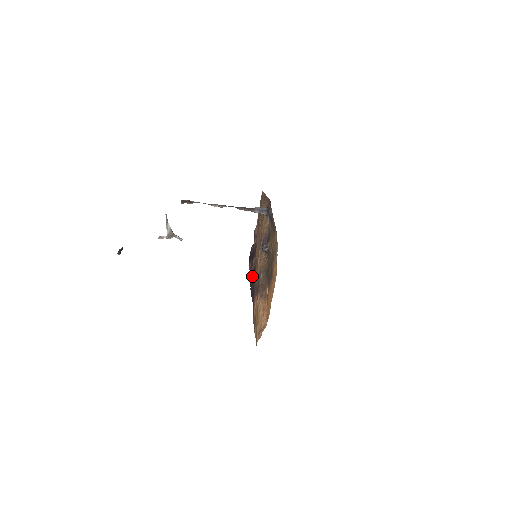
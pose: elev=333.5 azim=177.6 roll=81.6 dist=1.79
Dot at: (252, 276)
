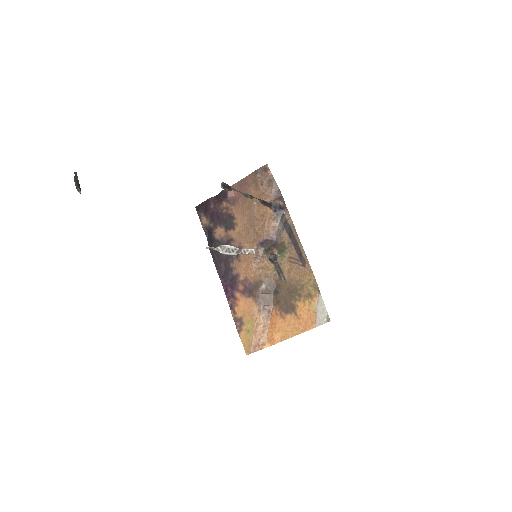
Dot at: occluded
